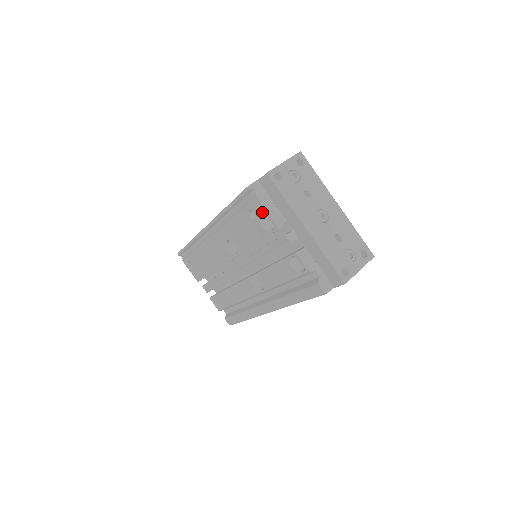
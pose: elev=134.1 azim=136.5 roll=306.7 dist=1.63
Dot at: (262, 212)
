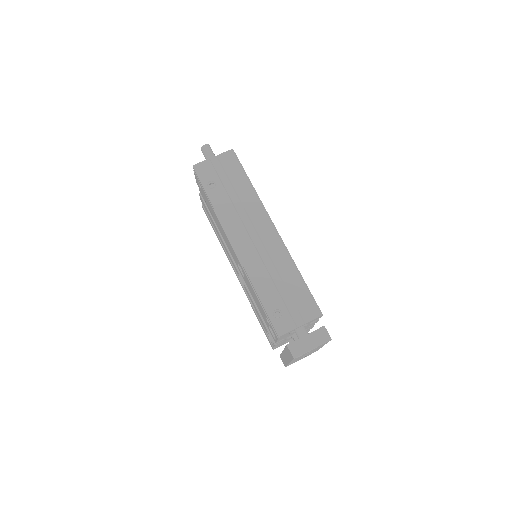
Dot at: occluded
